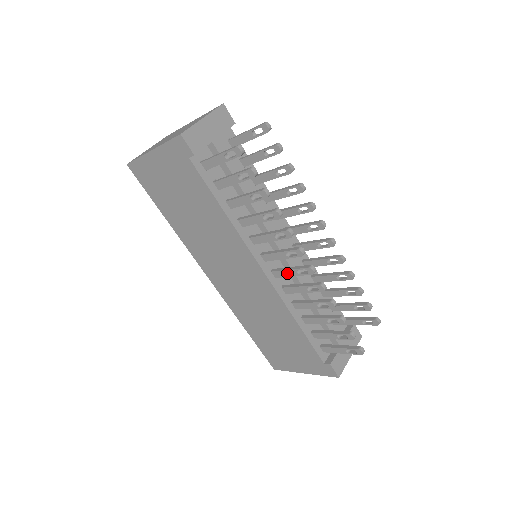
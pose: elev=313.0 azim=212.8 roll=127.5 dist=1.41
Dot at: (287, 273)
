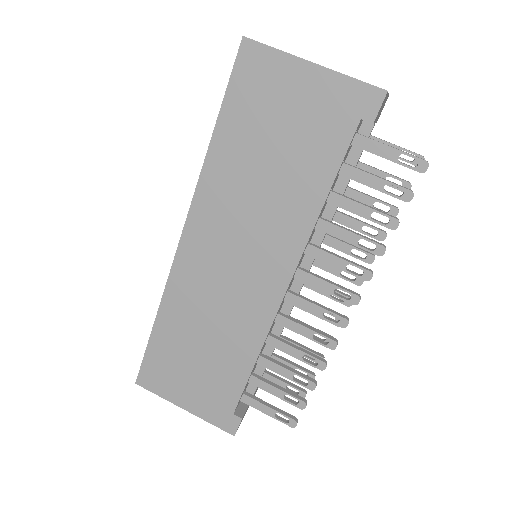
Dot at: (308, 306)
